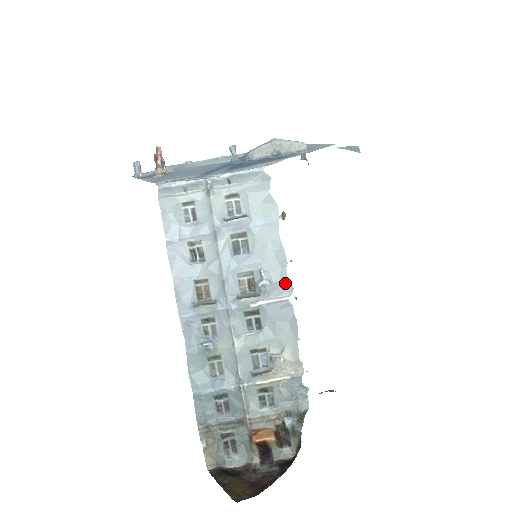
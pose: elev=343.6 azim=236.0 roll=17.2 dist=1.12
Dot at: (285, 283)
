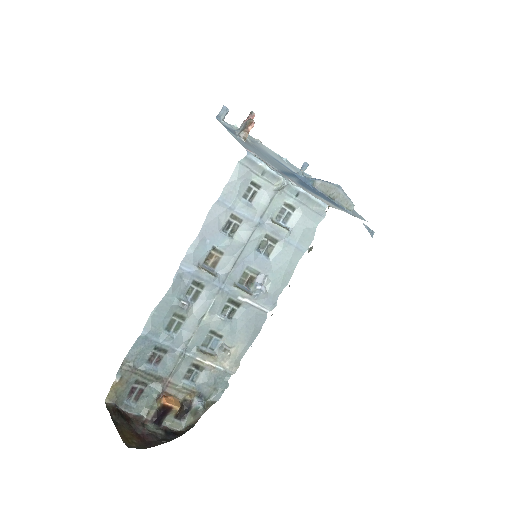
Dot at: (274, 299)
